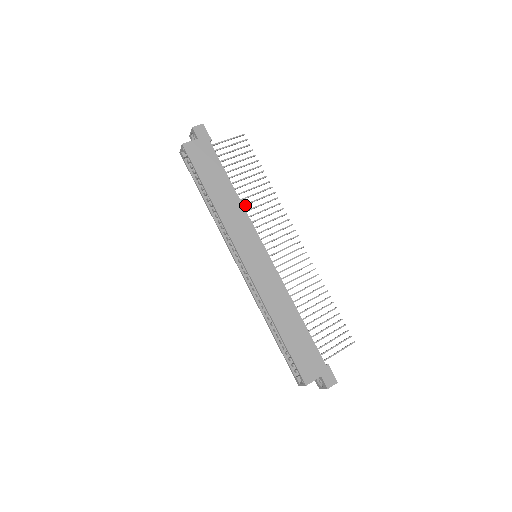
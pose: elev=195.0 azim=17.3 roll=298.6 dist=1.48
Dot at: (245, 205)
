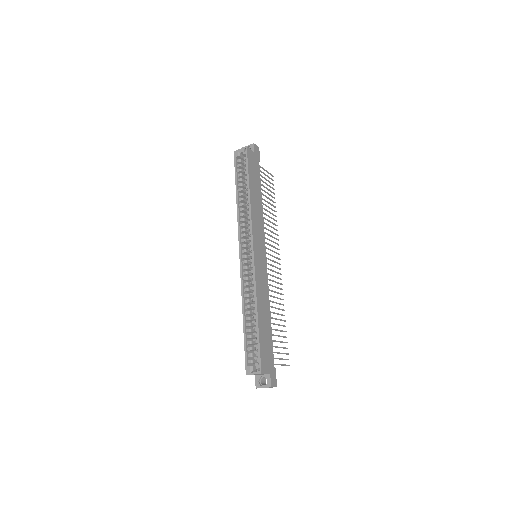
Dot at: occluded
